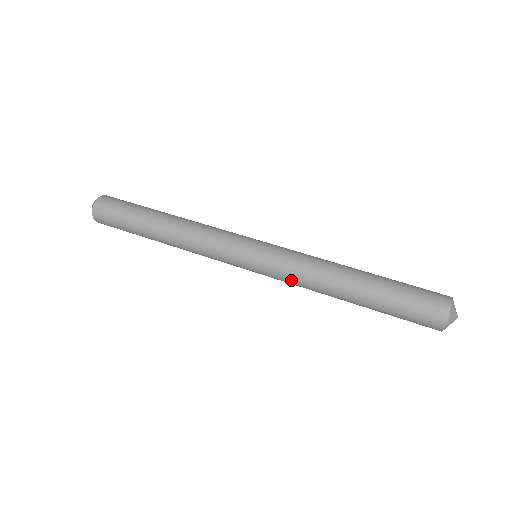
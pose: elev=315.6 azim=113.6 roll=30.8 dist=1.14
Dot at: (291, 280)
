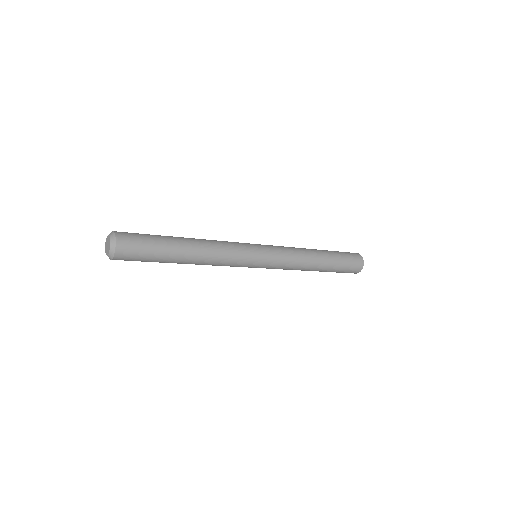
Dot at: (288, 262)
